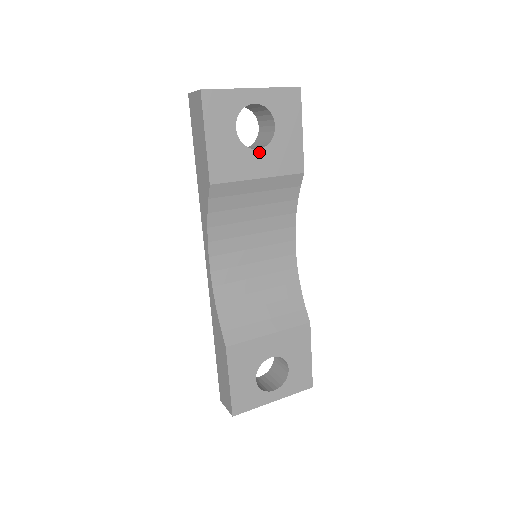
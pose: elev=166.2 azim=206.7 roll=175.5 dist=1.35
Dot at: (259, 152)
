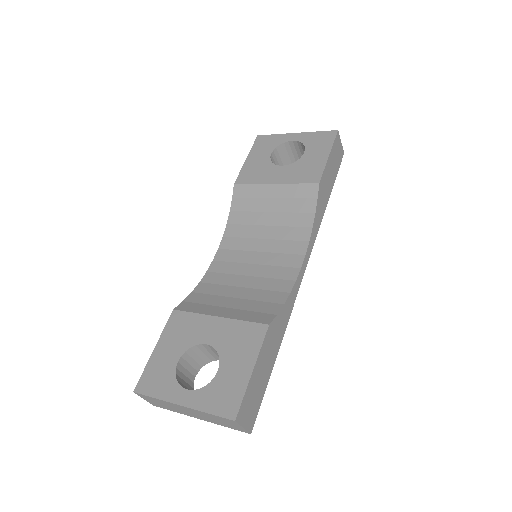
Dot at: (283, 168)
